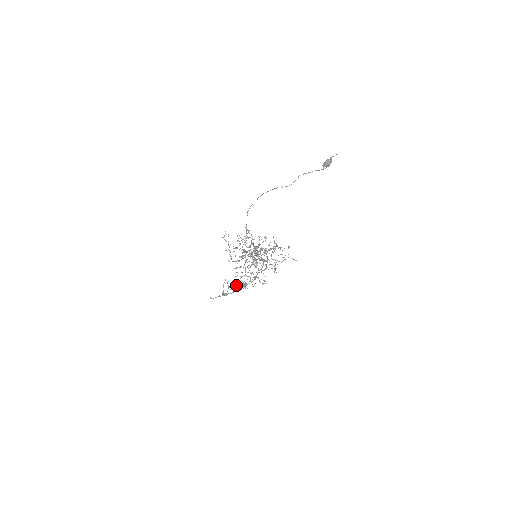
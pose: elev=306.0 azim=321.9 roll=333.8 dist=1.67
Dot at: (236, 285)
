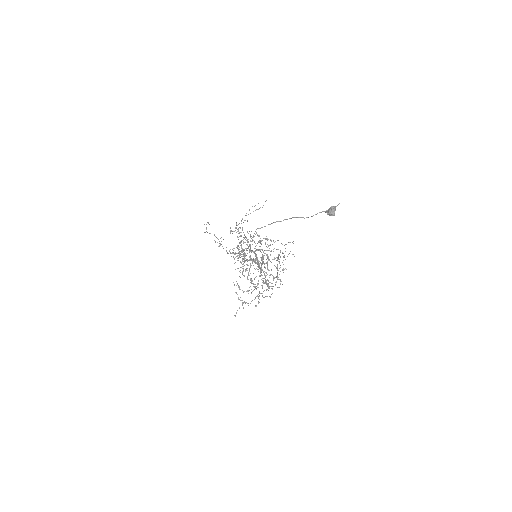
Dot at: occluded
